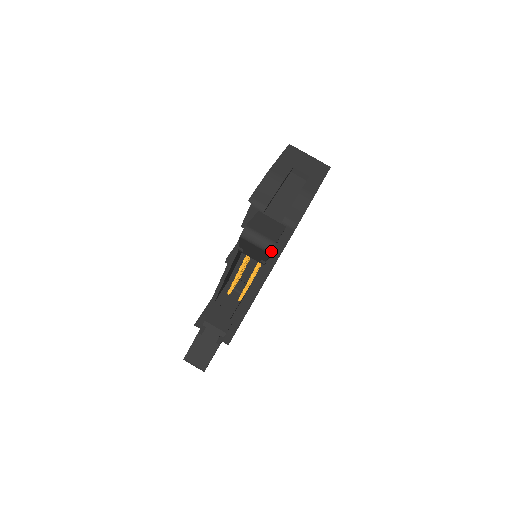
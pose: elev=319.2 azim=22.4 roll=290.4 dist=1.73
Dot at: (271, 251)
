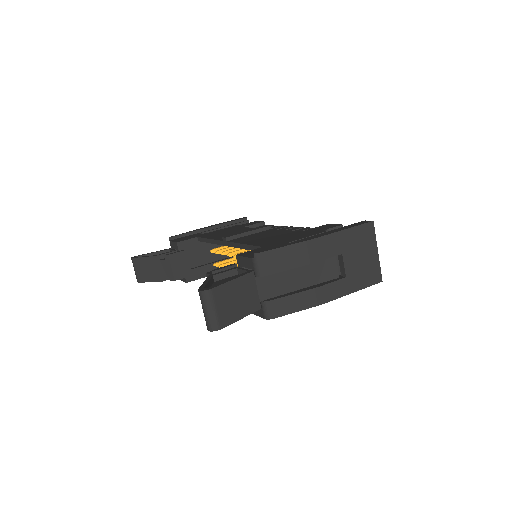
Dot at: occluded
